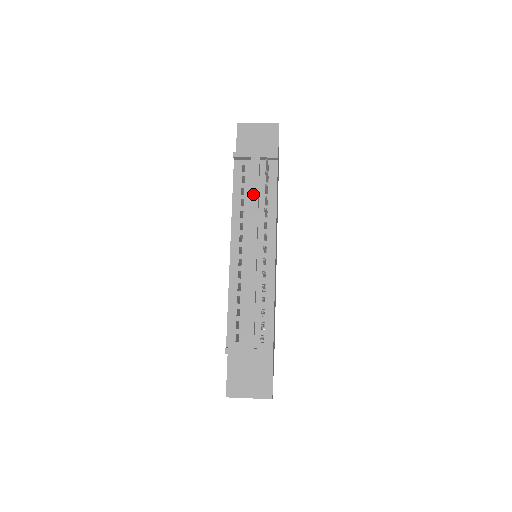
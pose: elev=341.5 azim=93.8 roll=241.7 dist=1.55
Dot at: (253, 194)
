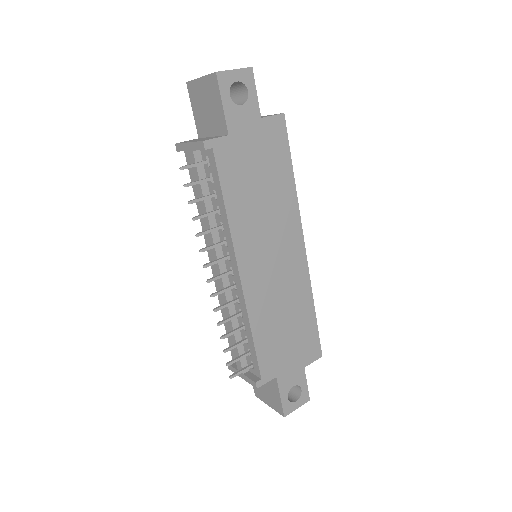
Dot at: (201, 202)
